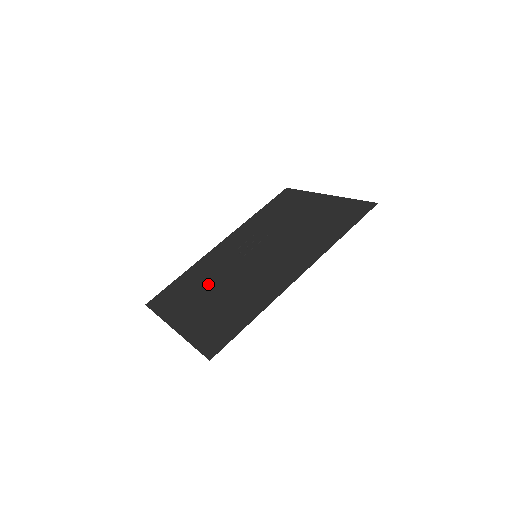
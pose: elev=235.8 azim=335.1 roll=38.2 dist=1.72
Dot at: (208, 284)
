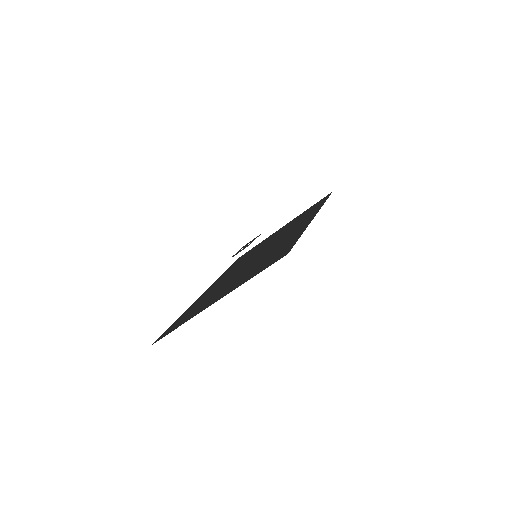
Dot at: (222, 287)
